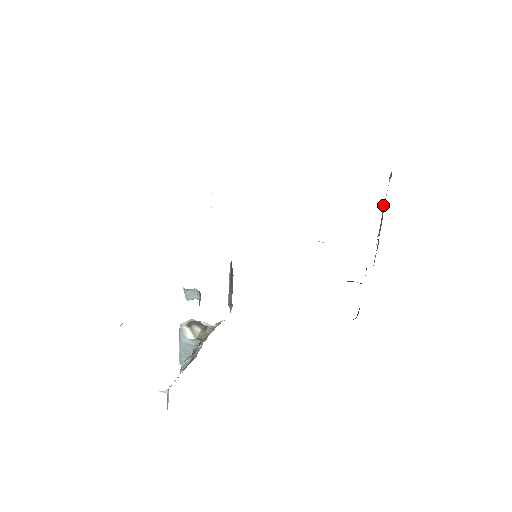
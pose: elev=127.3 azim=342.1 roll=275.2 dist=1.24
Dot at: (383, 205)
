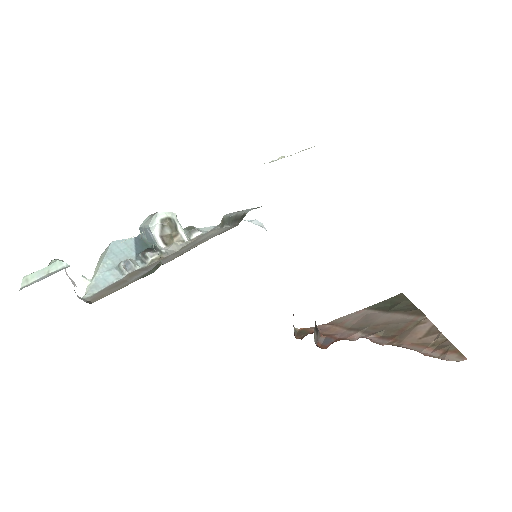
Dot at: (424, 314)
